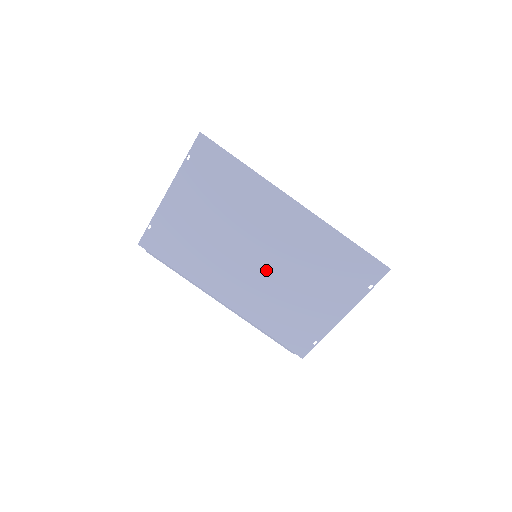
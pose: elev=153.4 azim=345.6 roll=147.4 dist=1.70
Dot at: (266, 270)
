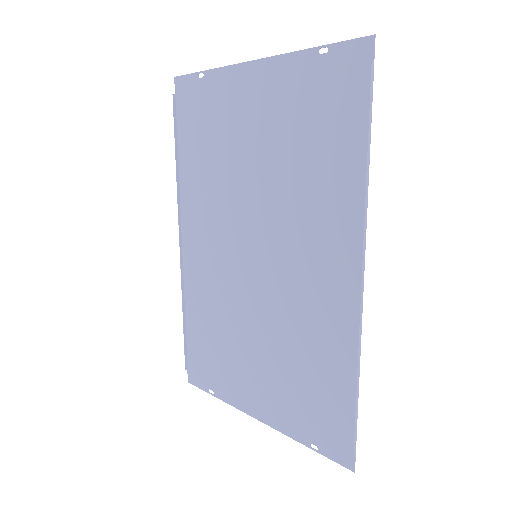
Dot at: (248, 281)
